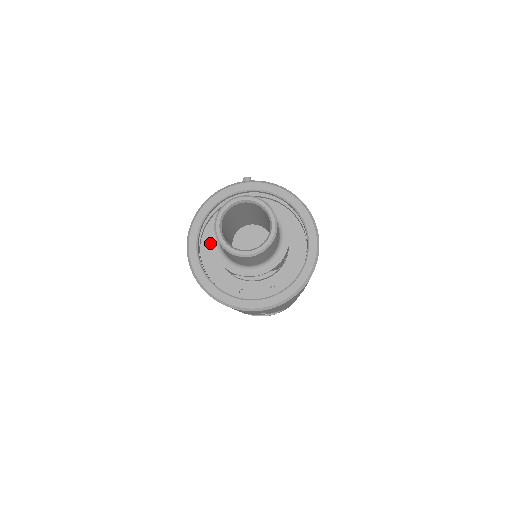
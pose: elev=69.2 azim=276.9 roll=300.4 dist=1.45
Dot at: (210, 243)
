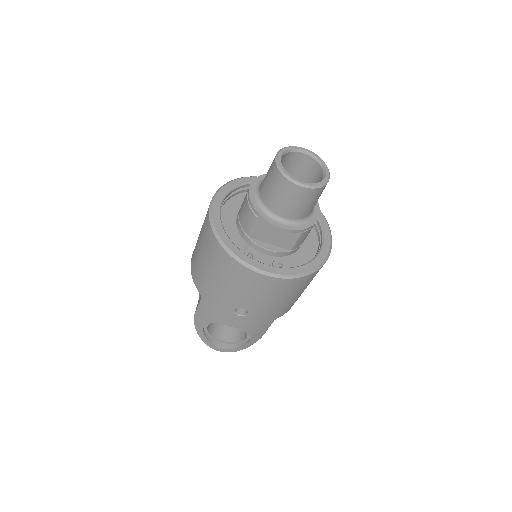
Dot at: (232, 209)
